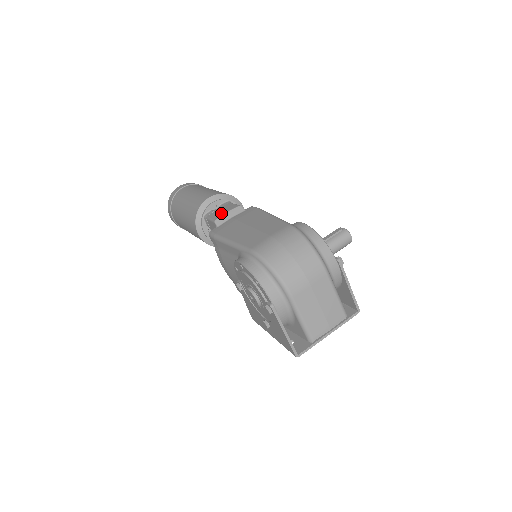
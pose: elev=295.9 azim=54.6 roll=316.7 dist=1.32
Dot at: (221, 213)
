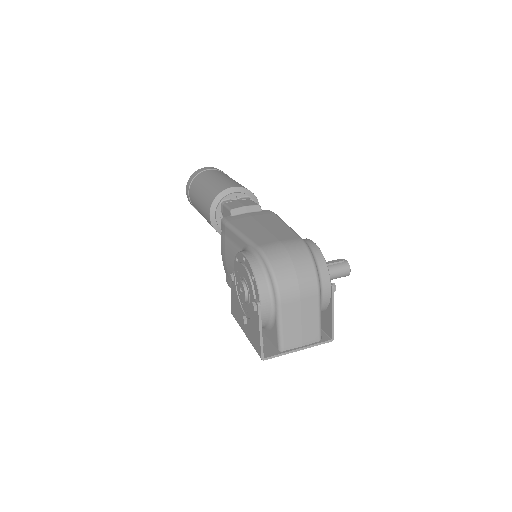
Dot at: (239, 205)
